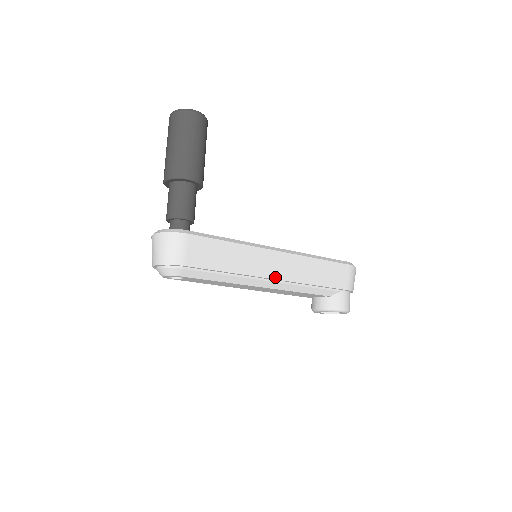
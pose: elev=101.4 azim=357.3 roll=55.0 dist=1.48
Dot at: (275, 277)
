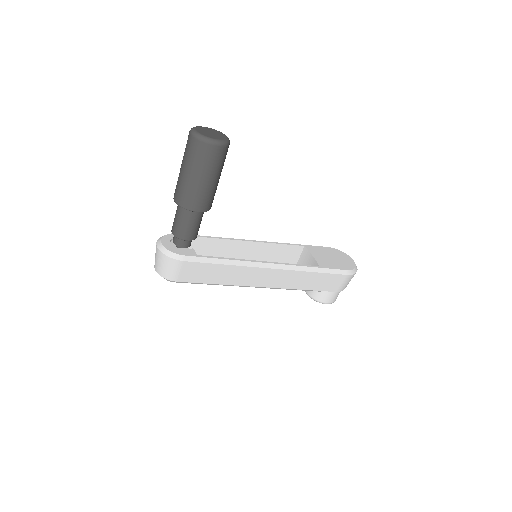
Dot at: (263, 286)
